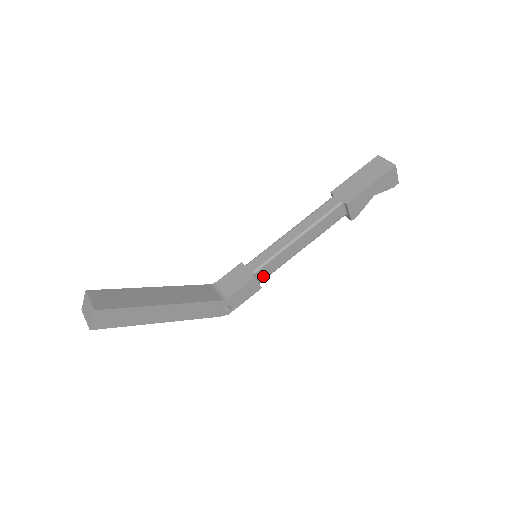
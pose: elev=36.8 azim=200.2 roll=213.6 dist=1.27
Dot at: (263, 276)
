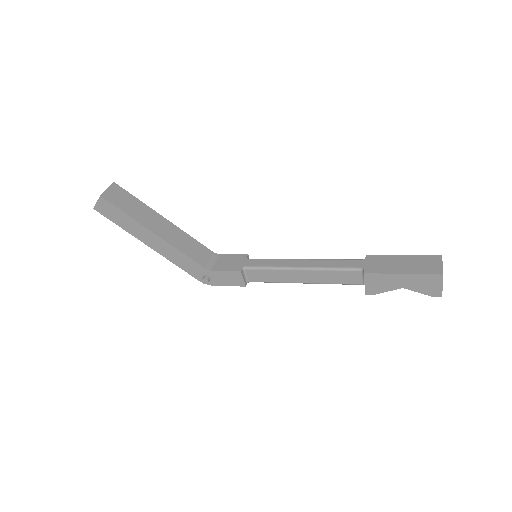
Dot at: (253, 278)
